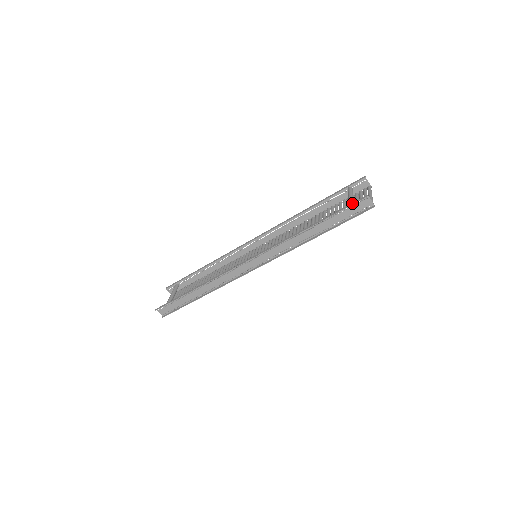
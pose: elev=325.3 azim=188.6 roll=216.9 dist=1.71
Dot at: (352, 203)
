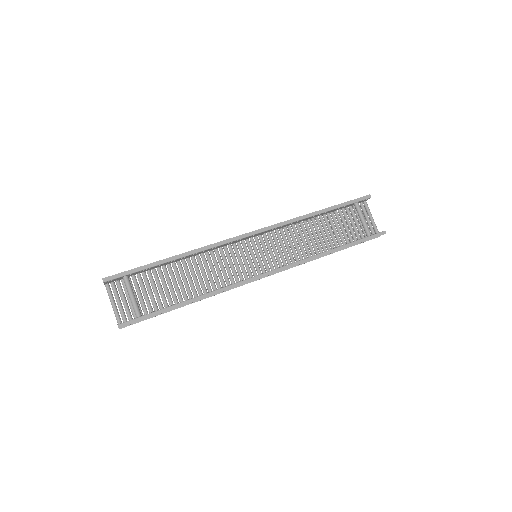
Dot at: (374, 236)
